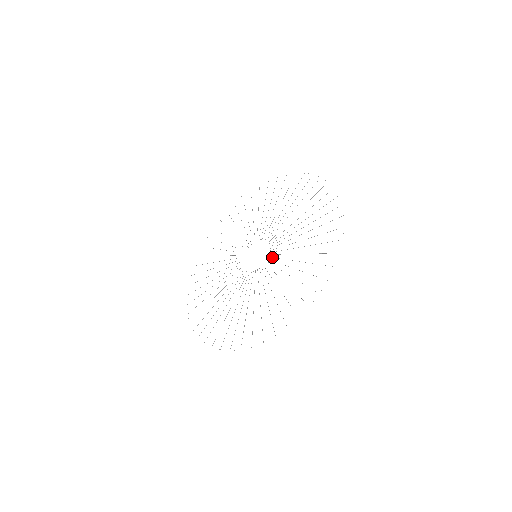
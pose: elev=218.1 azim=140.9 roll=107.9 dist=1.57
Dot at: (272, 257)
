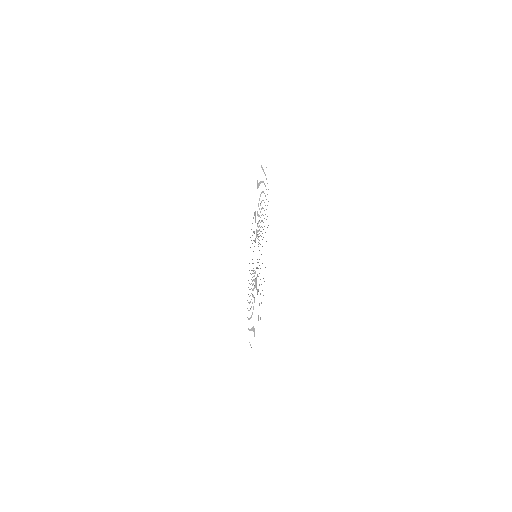
Dot at: occluded
